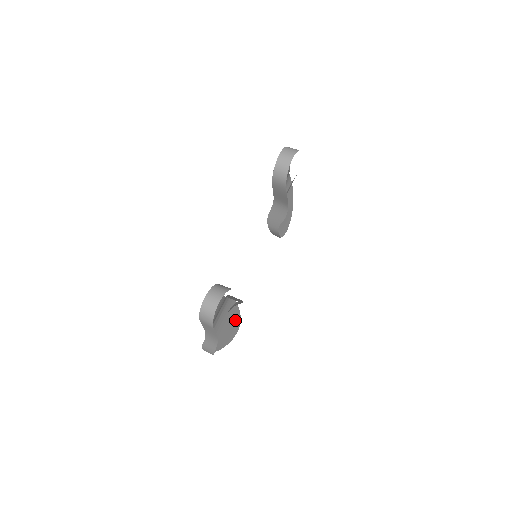
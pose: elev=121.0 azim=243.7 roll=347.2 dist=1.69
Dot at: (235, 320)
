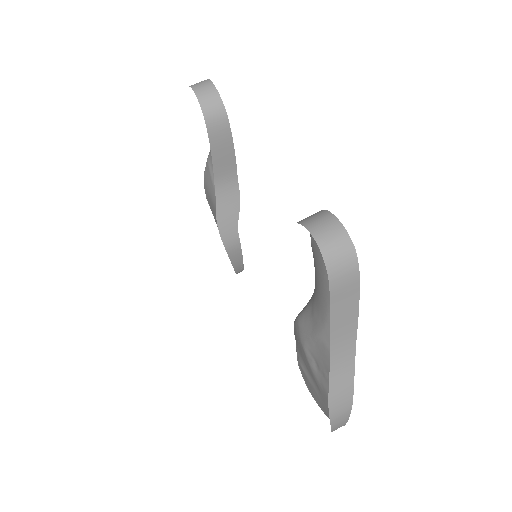
Dot at: occluded
